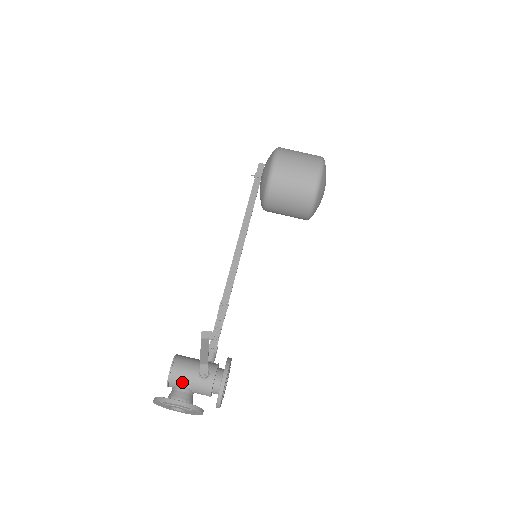
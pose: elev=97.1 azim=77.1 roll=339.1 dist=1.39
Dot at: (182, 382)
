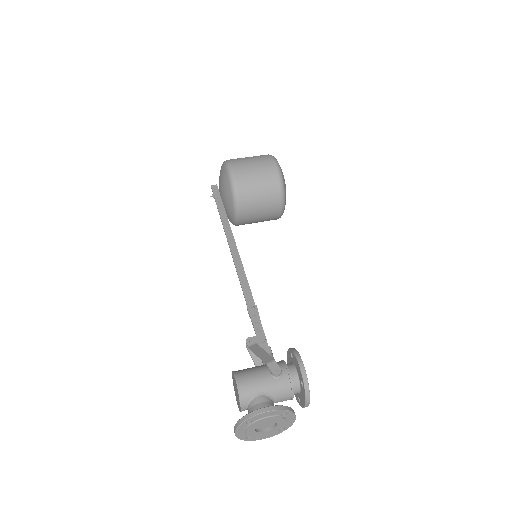
Dot at: (256, 393)
